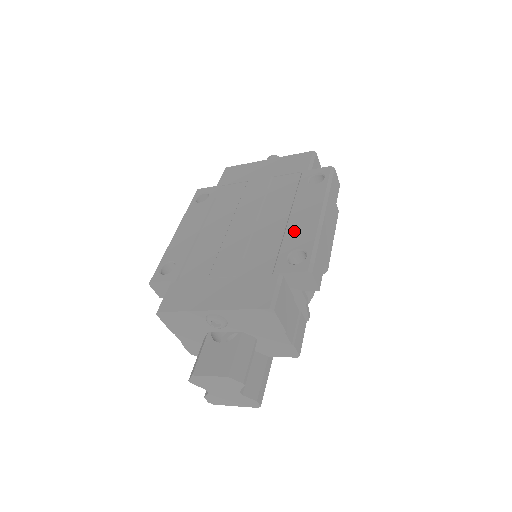
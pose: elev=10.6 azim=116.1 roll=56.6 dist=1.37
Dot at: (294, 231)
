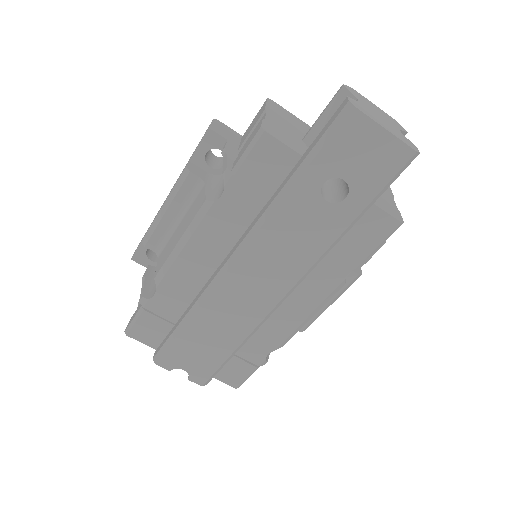
Dot at: occluded
